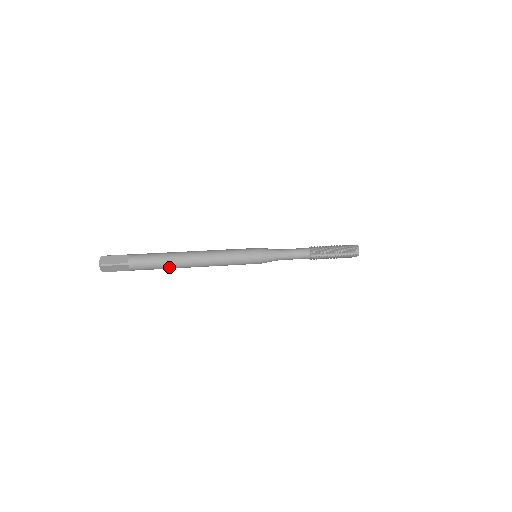
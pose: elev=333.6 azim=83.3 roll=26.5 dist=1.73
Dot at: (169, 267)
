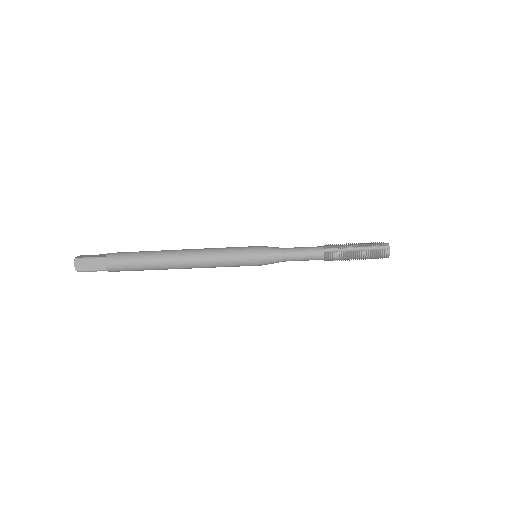
Dot at: (150, 263)
